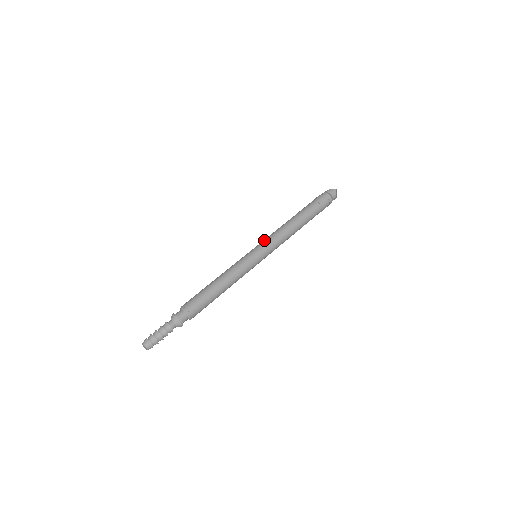
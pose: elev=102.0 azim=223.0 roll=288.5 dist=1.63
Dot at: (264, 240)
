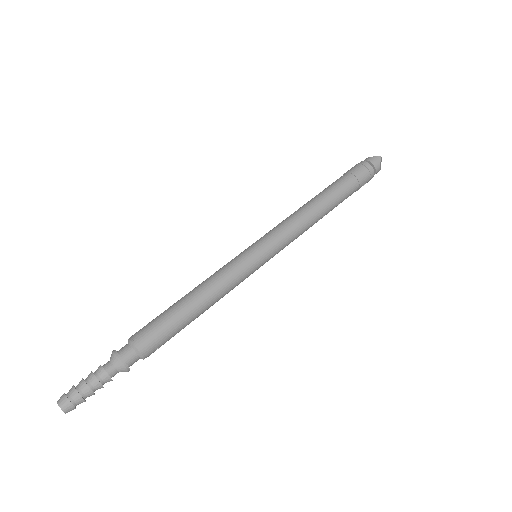
Dot at: (269, 231)
